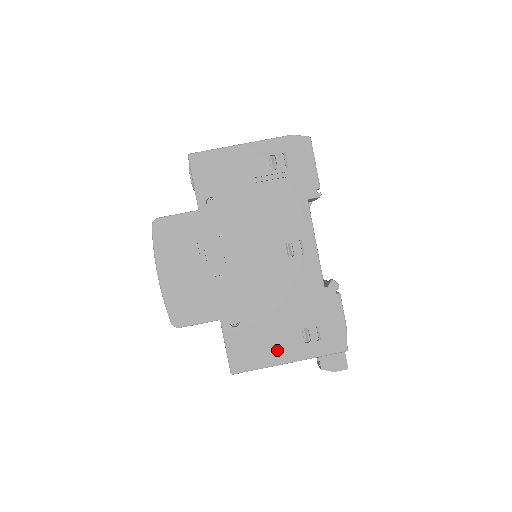
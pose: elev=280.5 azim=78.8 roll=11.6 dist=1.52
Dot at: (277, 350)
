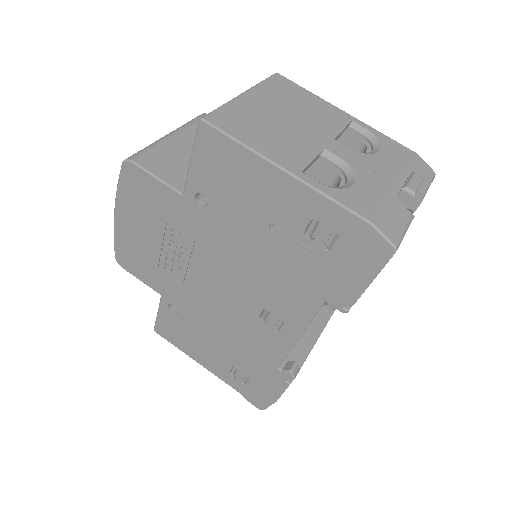
Dot at: (201, 355)
